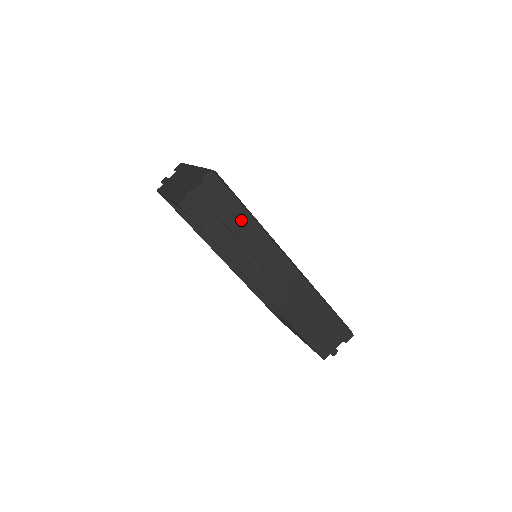
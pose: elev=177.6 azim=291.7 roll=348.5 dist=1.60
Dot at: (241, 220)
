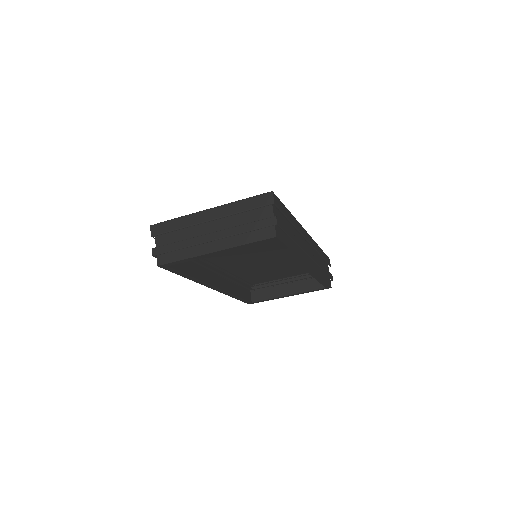
Dot at: (291, 220)
